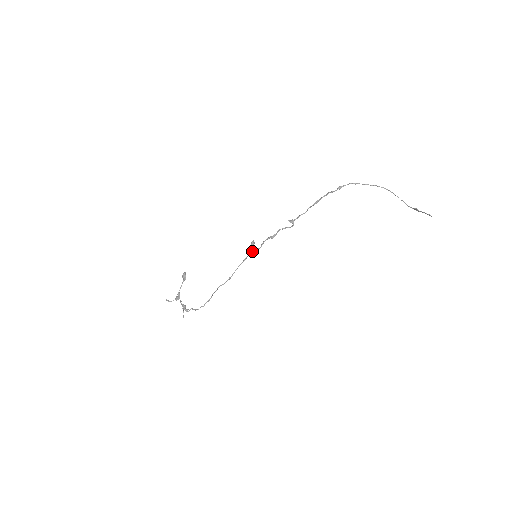
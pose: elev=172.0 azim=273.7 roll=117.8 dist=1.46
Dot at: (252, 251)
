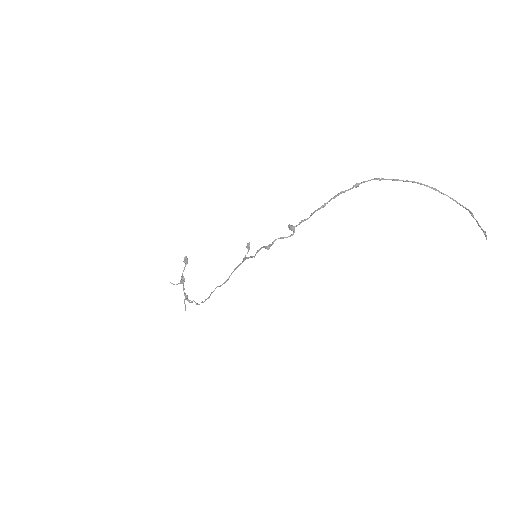
Dot at: (246, 257)
